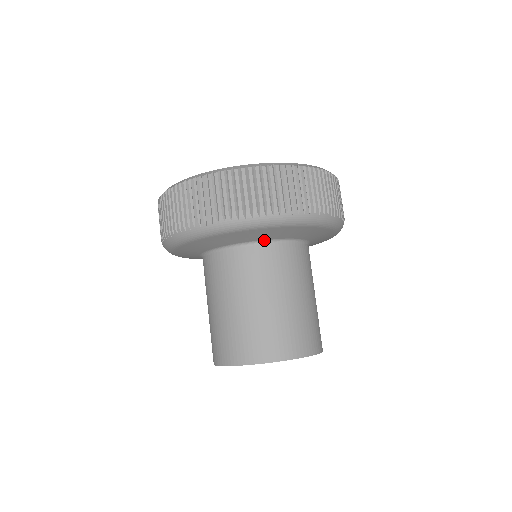
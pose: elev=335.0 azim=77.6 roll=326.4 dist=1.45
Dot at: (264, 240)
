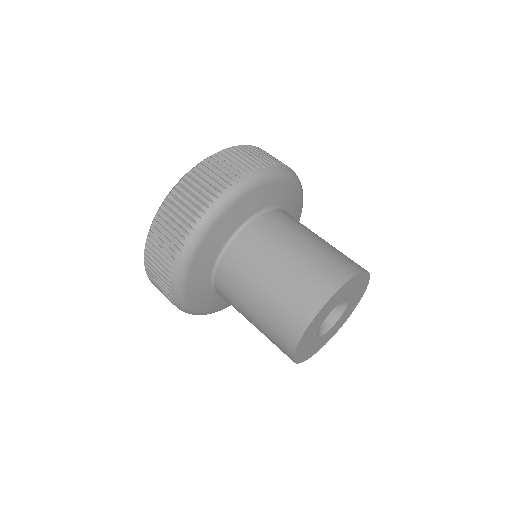
Dot at: (273, 206)
